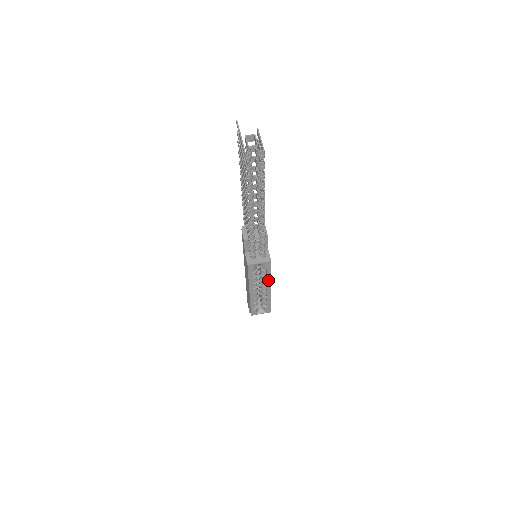
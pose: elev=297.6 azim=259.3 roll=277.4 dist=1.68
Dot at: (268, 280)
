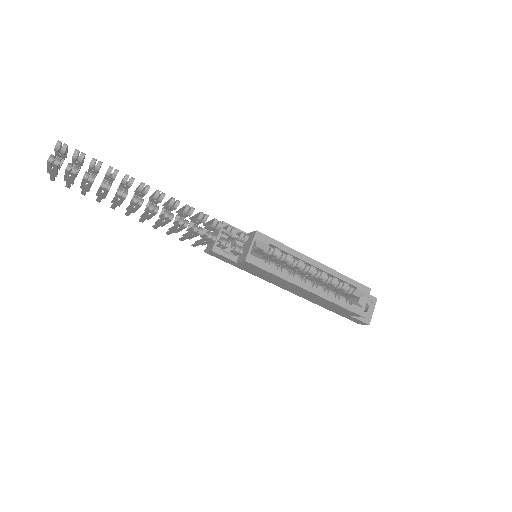
Dot at: (295, 255)
